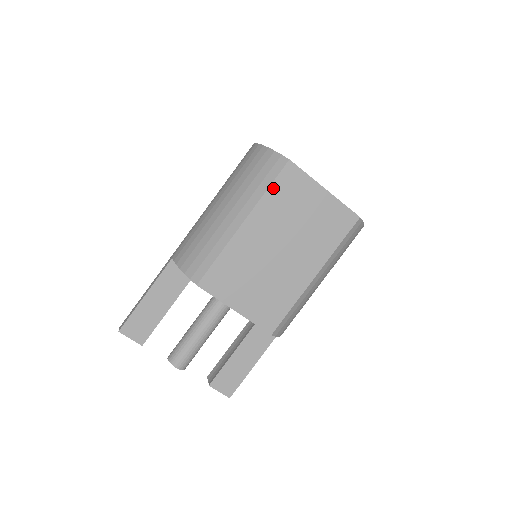
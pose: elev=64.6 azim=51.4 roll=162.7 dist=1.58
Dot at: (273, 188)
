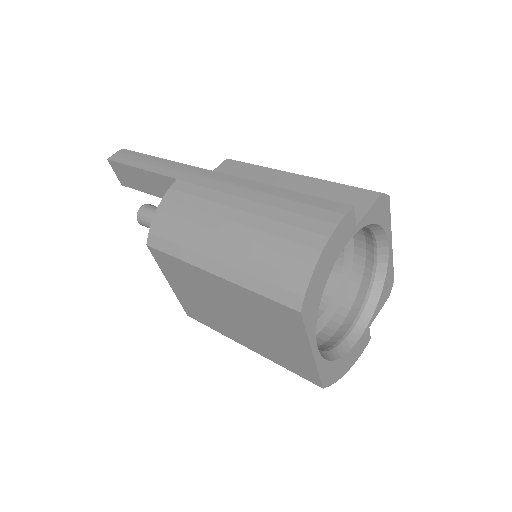
Dot at: (263, 299)
